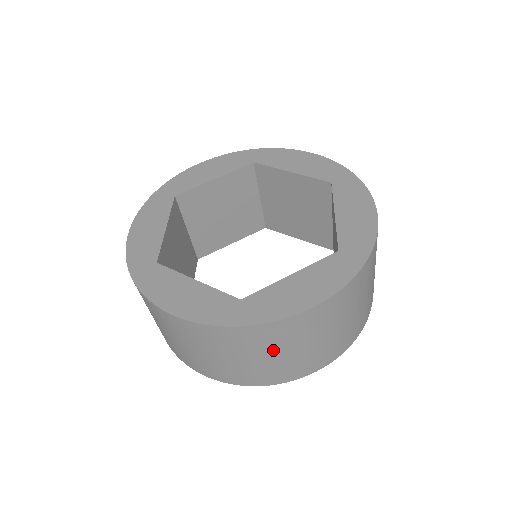
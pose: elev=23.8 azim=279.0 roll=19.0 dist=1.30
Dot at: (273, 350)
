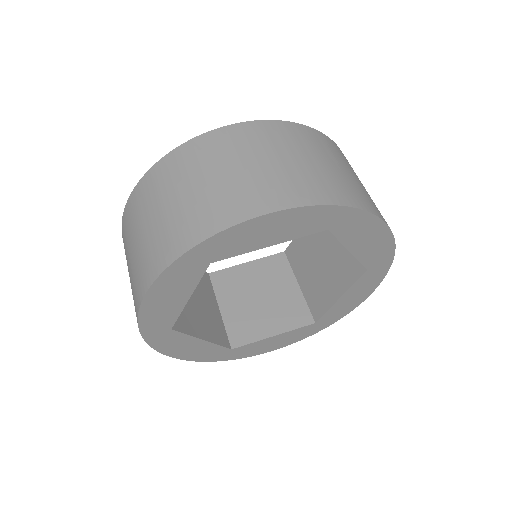
Dot at: (195, 177)
